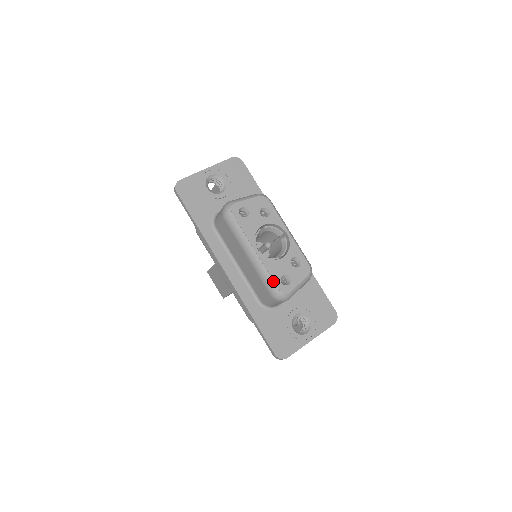
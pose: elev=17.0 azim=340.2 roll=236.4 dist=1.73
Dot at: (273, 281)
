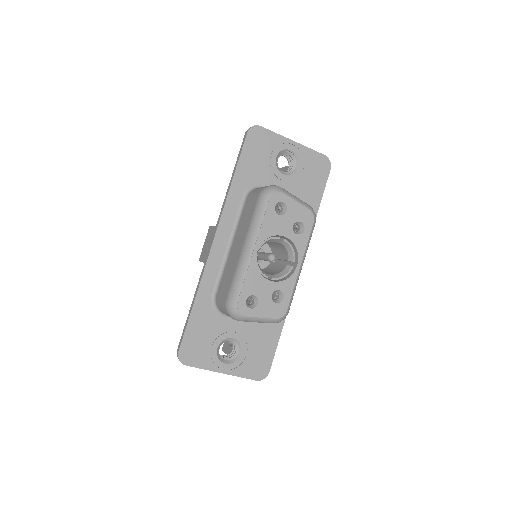
Dot at: (241, 291)
